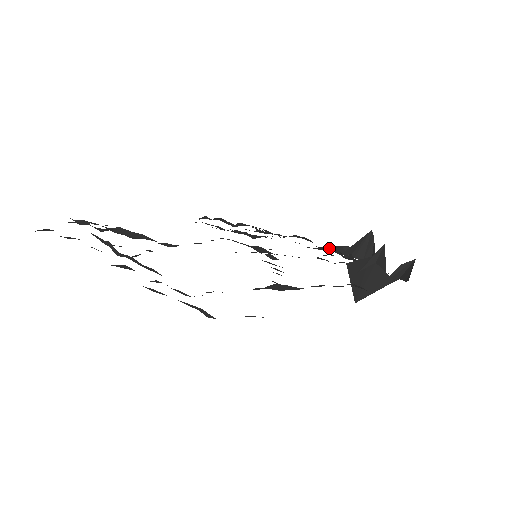
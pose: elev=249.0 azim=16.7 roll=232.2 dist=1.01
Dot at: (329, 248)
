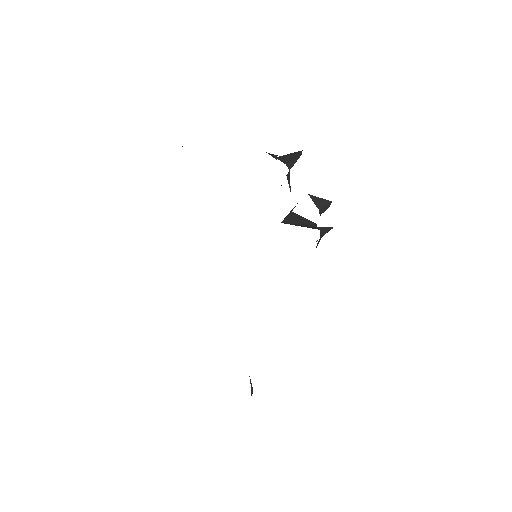
Dot at: occluded
